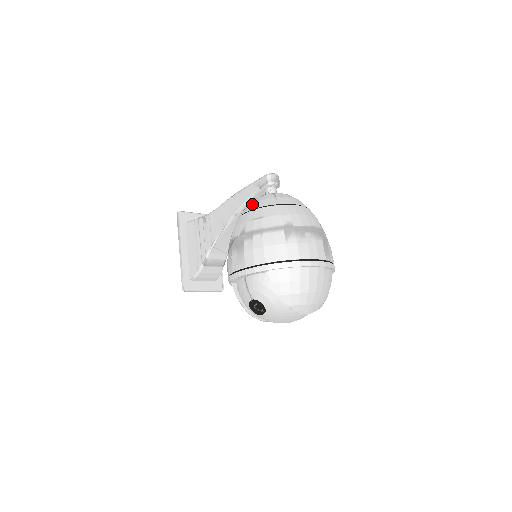
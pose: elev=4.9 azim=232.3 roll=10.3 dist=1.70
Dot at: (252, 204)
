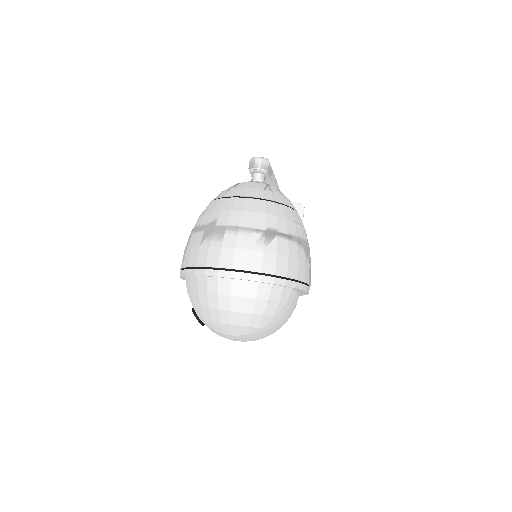
Dot at: occluded
